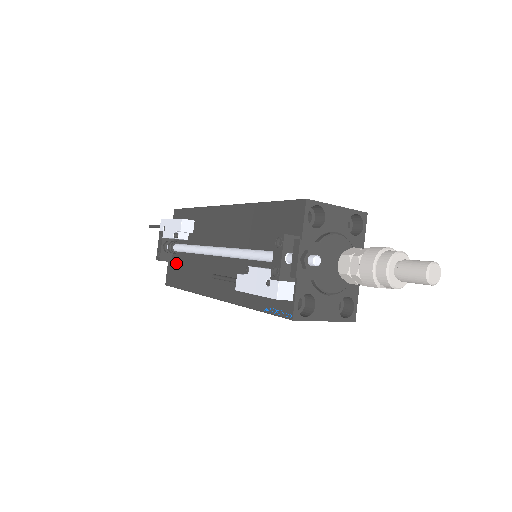
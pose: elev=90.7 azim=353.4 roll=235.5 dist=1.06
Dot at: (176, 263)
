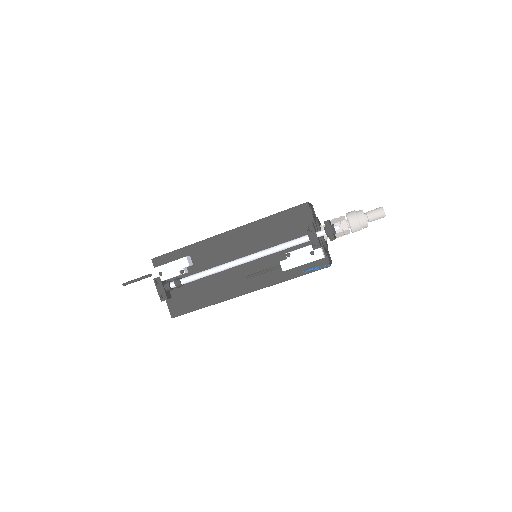
Dot at: (180, 295)
